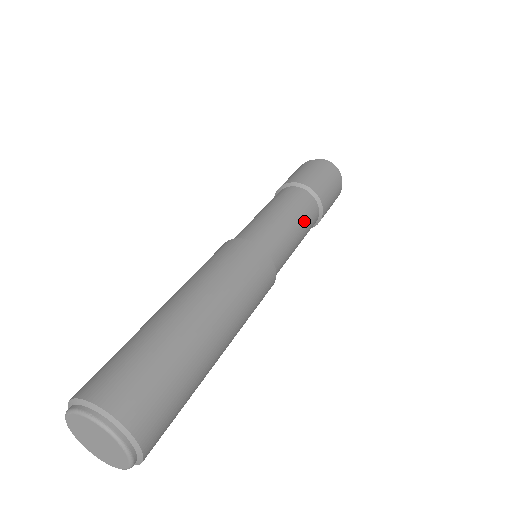
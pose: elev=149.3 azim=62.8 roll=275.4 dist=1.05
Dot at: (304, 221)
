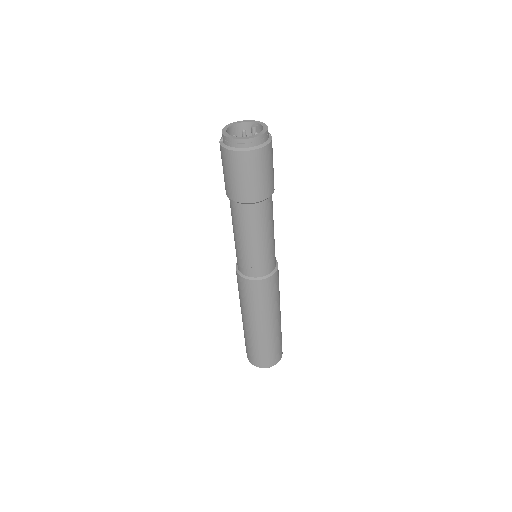
Dot at: (273, 220)
